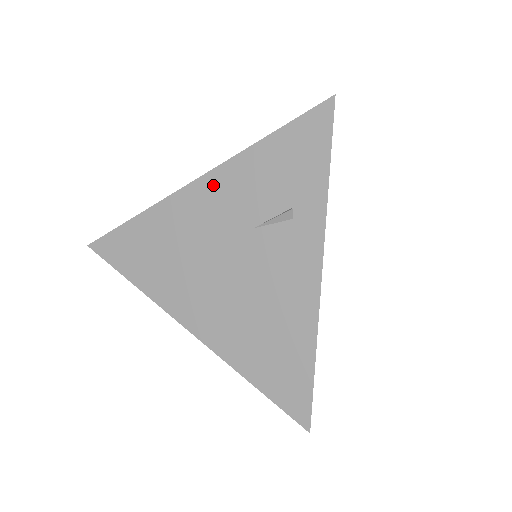
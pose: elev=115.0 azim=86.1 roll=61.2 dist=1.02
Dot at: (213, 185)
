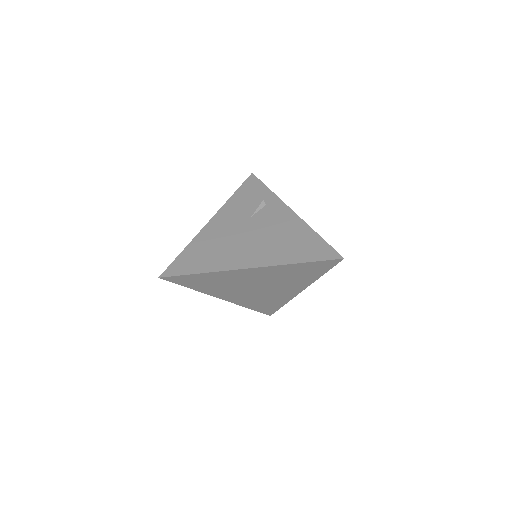
Dot at: (220, 217)
